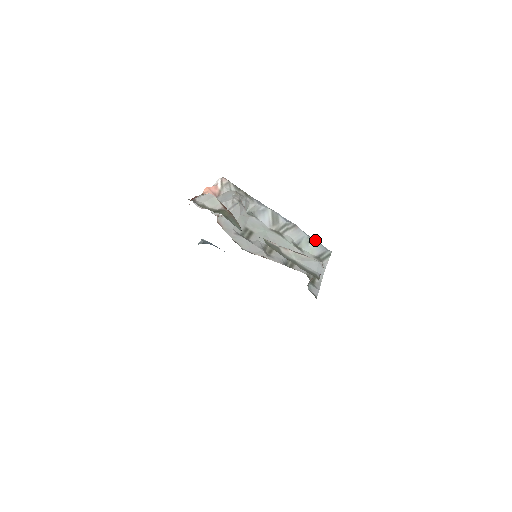
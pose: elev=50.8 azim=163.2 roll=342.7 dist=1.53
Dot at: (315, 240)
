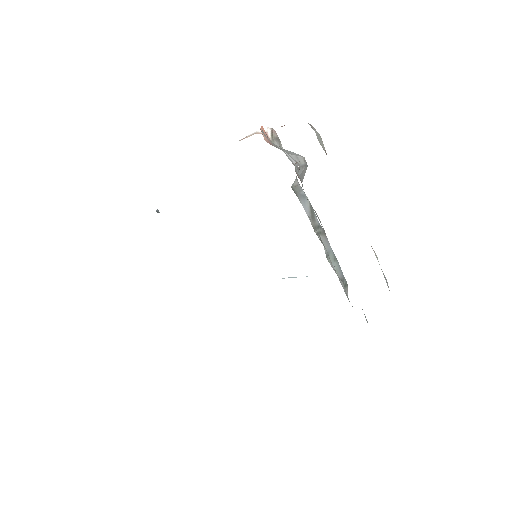
Dot at: (337, 260)
